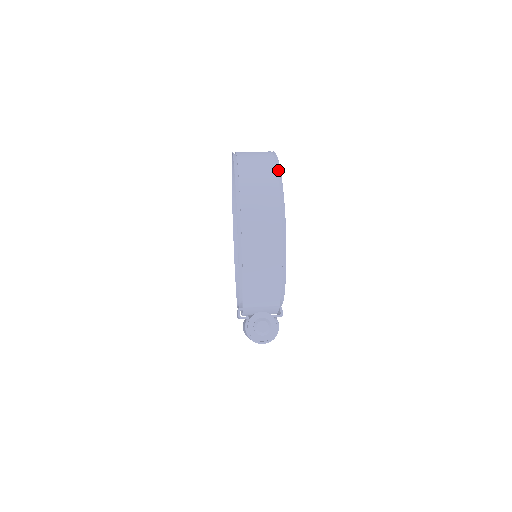
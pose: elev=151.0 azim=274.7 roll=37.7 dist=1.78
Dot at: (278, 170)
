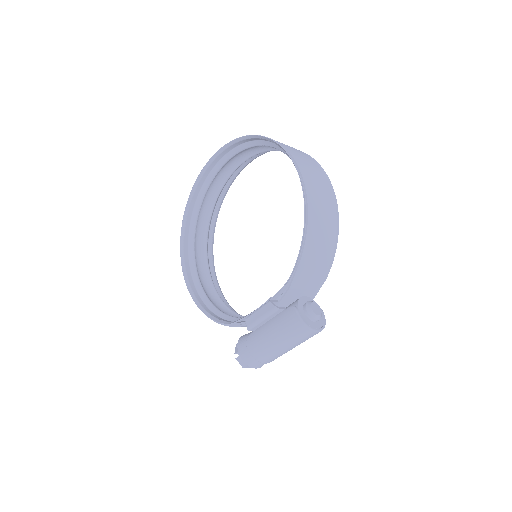
Dot at: occluded
